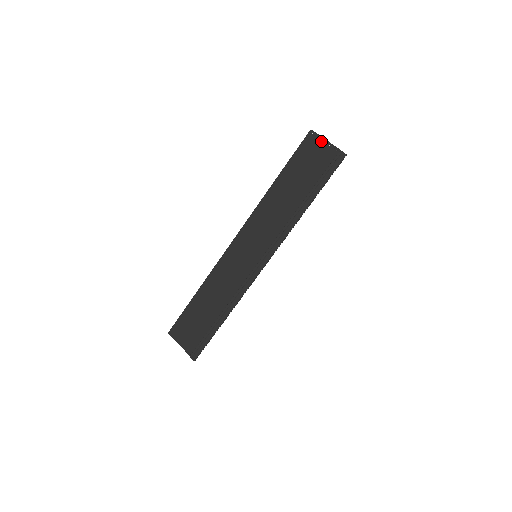
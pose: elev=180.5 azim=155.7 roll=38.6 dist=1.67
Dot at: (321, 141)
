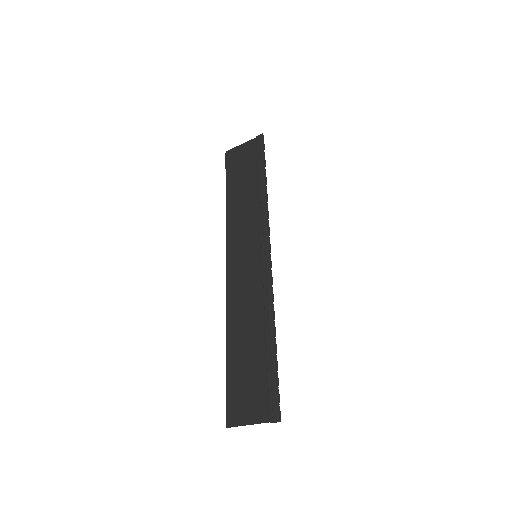
Dot at: (238, 148)
